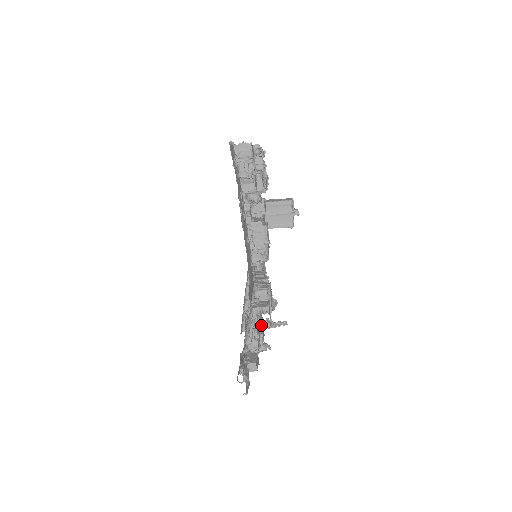
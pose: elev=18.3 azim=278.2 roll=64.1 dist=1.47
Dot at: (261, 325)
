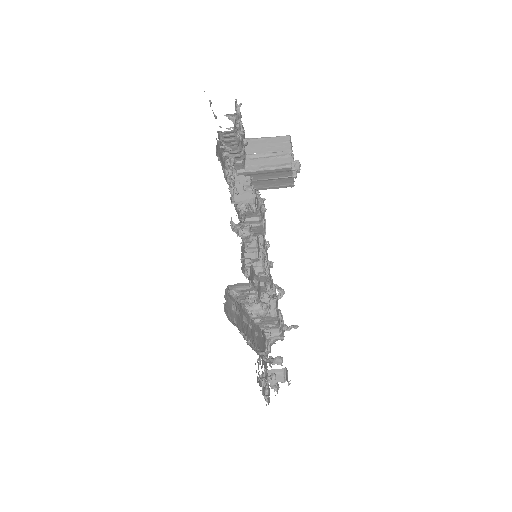
Dot at: occluded
